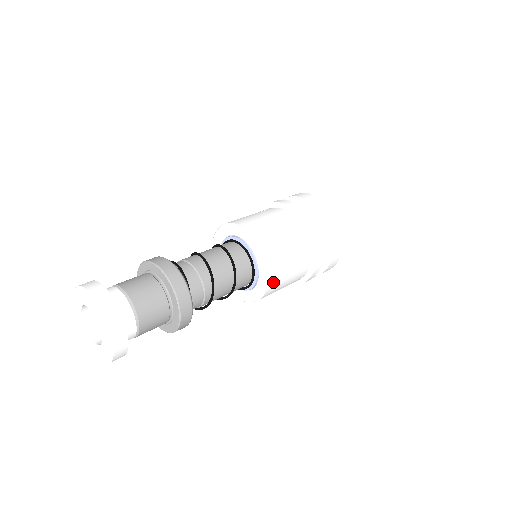
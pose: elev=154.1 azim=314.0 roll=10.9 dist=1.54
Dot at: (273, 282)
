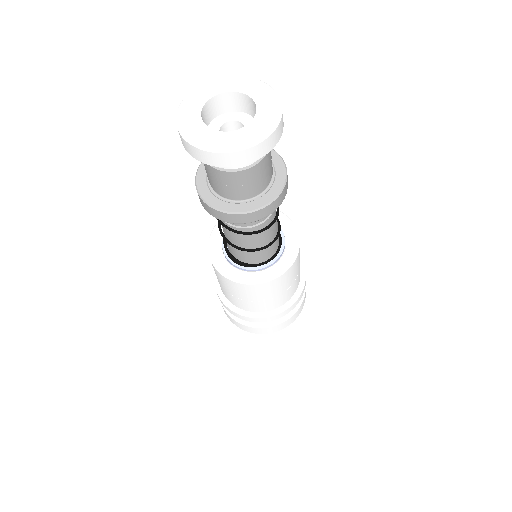
Dot at: (282, 278)
